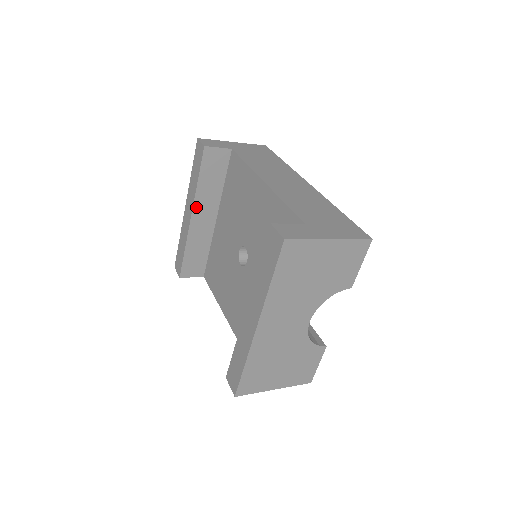
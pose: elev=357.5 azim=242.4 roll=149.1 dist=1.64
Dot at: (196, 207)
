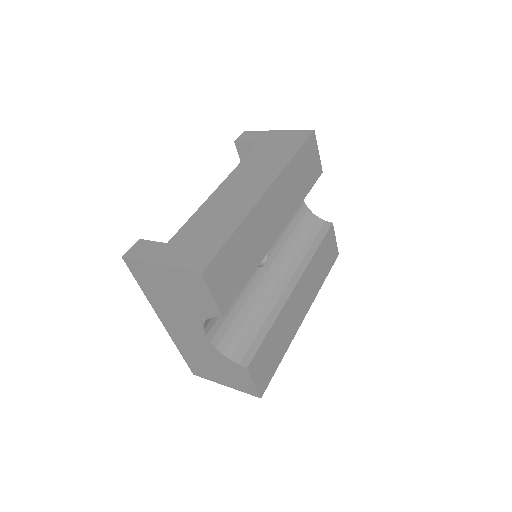
Dot at: occluded
